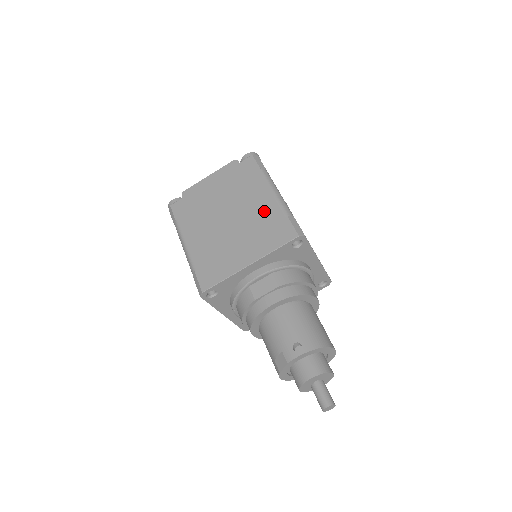
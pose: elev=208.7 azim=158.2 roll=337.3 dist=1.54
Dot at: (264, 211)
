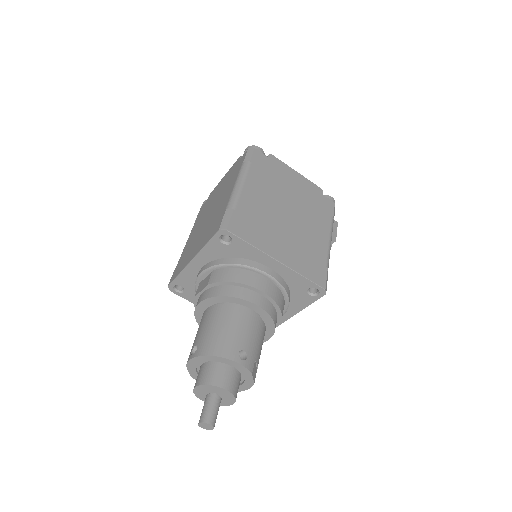
Dot at: (221, 206)
